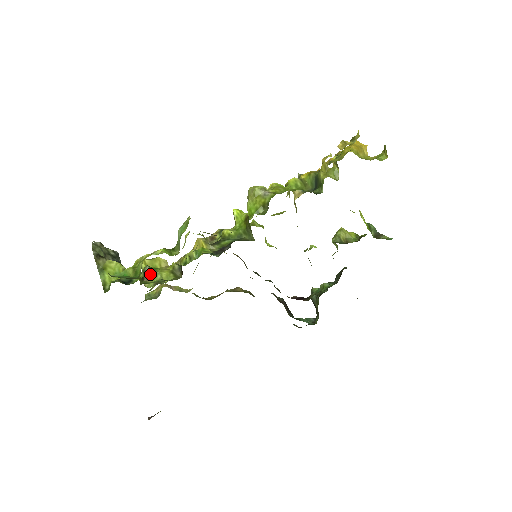
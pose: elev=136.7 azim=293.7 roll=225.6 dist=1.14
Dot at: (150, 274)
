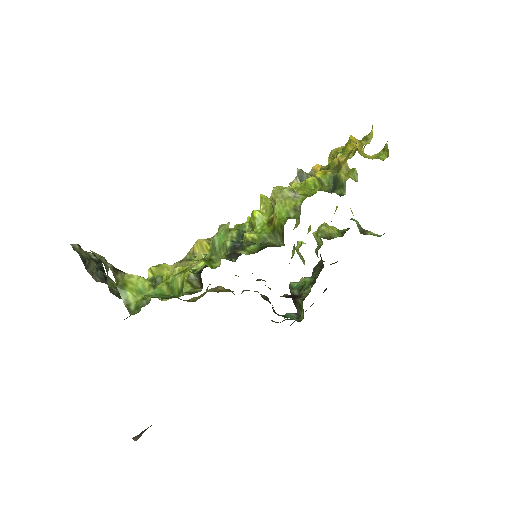
Dot at: occluded
